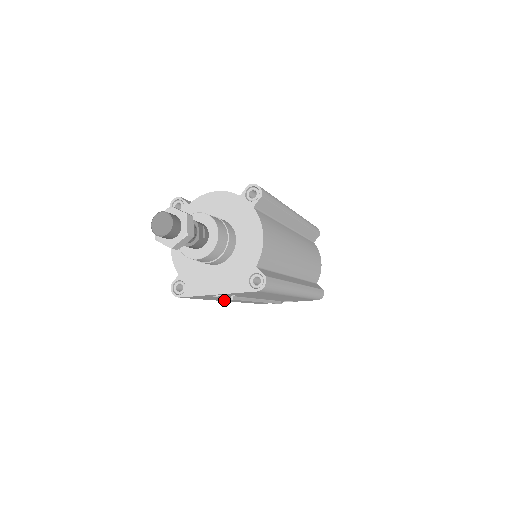
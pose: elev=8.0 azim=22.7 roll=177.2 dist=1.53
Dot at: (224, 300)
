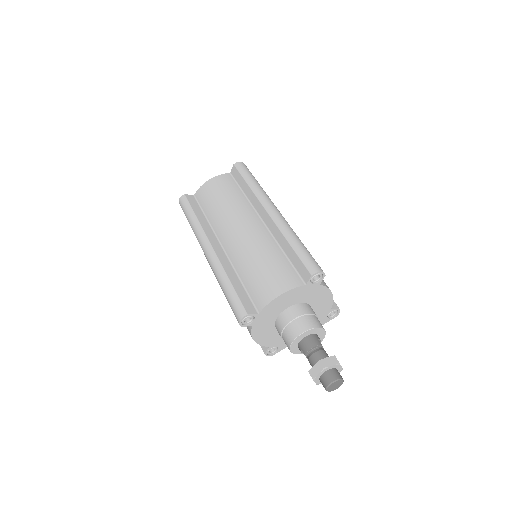
Dot at: occluded
